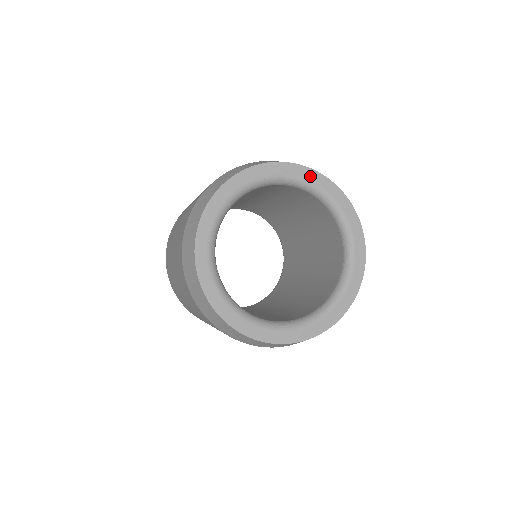
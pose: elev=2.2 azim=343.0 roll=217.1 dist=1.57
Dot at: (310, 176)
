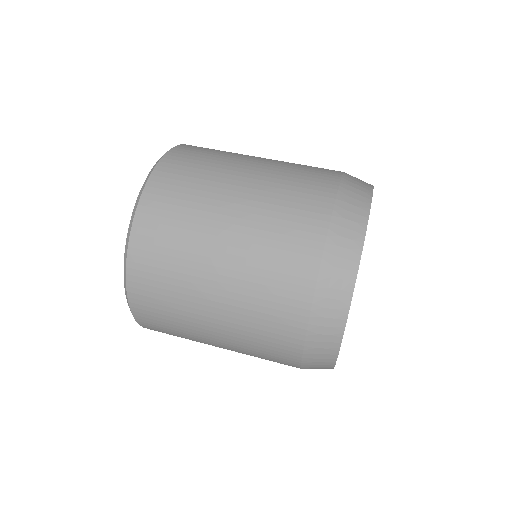
Dot at: occluded
